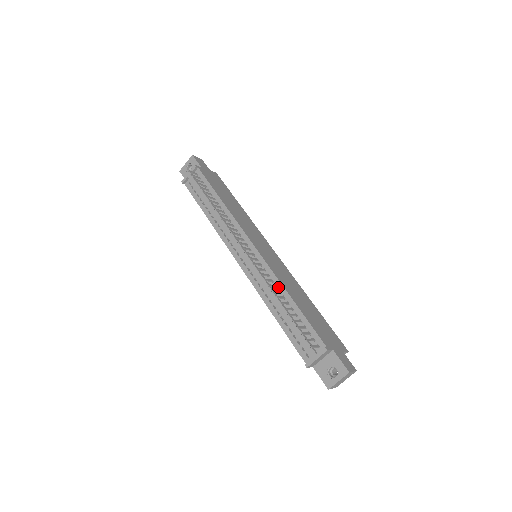
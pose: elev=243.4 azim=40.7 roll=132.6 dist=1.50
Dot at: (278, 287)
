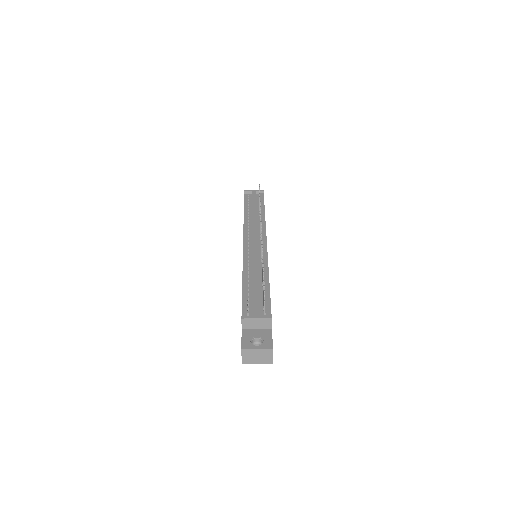
Dot at: (264, 269)
